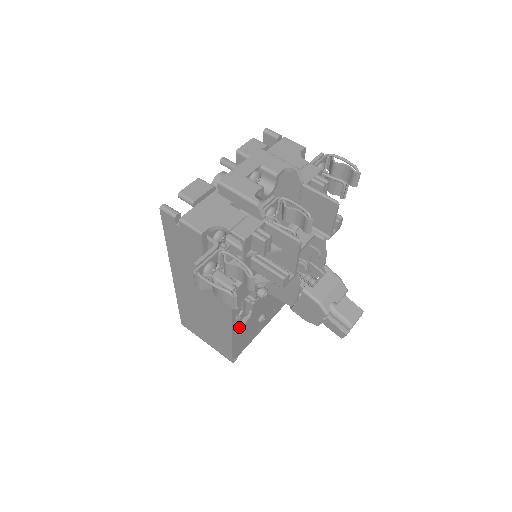
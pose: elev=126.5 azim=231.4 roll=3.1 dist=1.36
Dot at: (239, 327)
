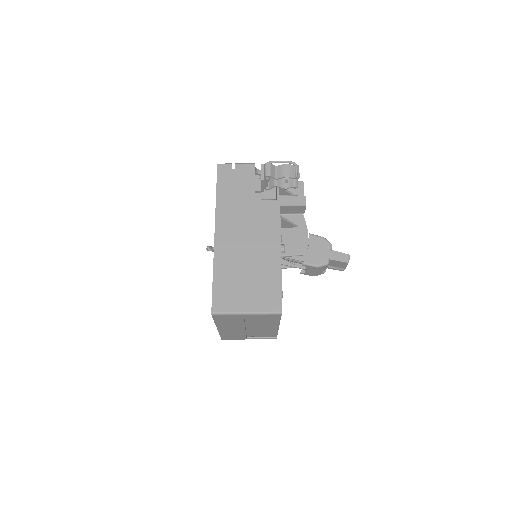
Dot at: occluded
